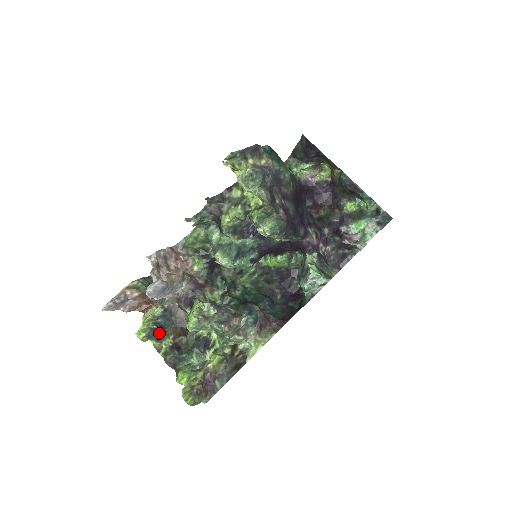
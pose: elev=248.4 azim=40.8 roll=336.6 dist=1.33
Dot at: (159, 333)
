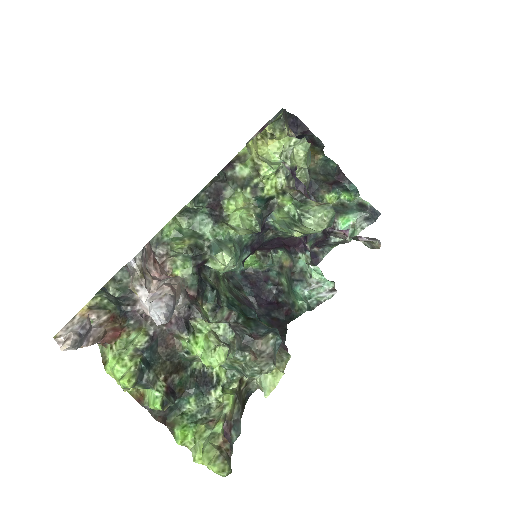
Dot at: (147, 374)
